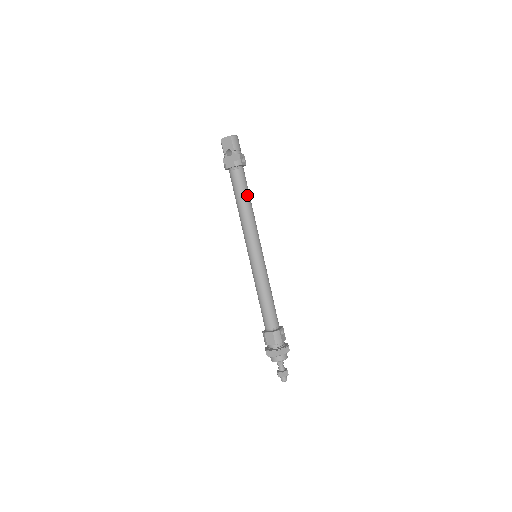
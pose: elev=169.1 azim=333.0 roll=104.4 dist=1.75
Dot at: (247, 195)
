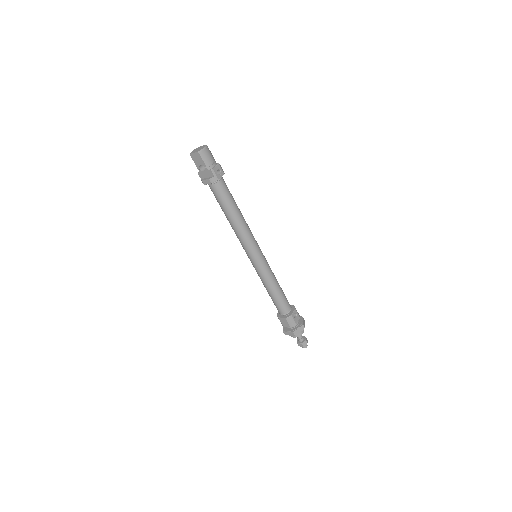
Dot at: (232, 206)
